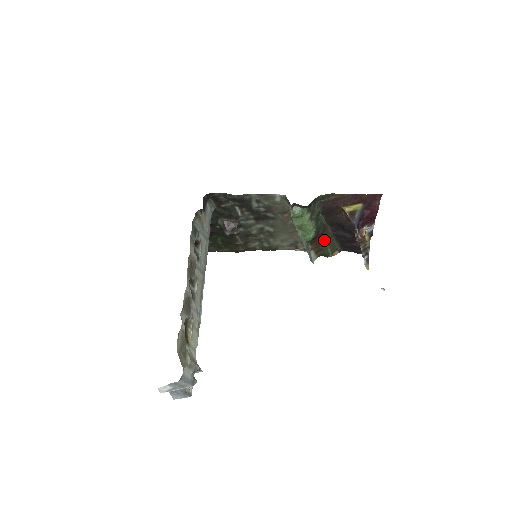
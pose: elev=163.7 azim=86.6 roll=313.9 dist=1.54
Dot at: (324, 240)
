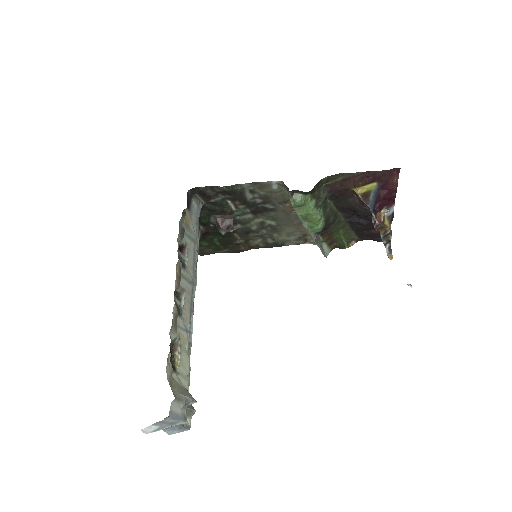
Dot at: (337, 230)
